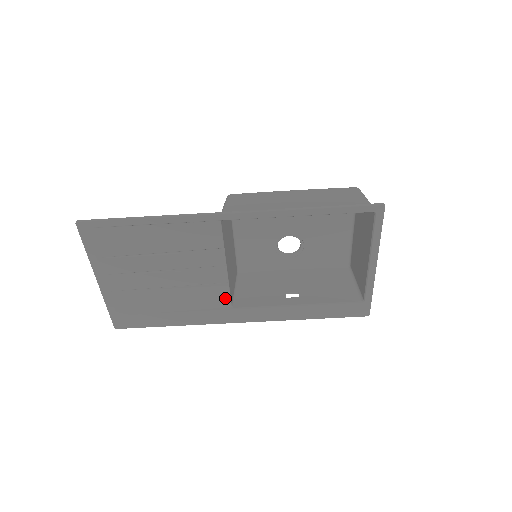
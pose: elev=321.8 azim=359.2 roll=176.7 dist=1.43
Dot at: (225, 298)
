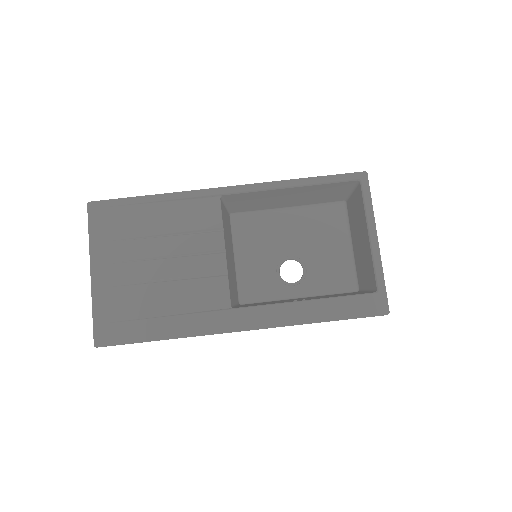
Dot at: (224, 294)
